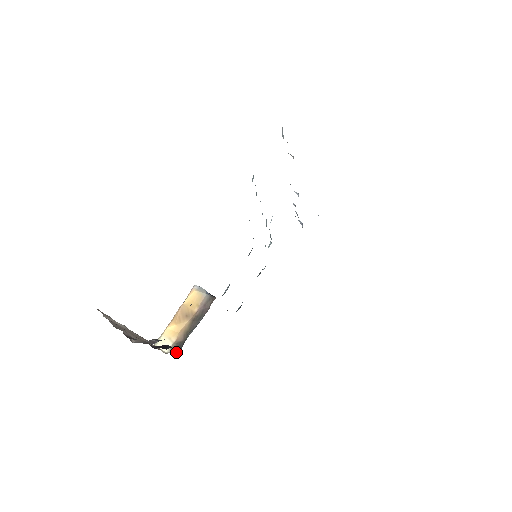
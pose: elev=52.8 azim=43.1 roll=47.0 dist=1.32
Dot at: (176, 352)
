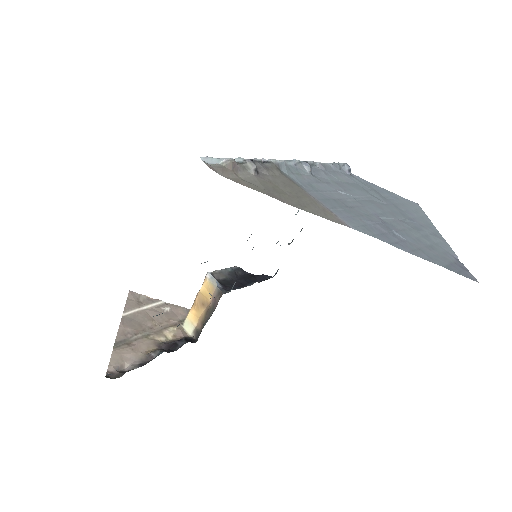
Dot at: (196, 338)
